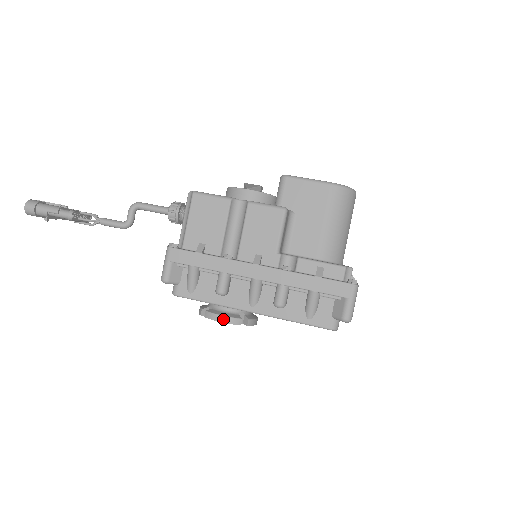
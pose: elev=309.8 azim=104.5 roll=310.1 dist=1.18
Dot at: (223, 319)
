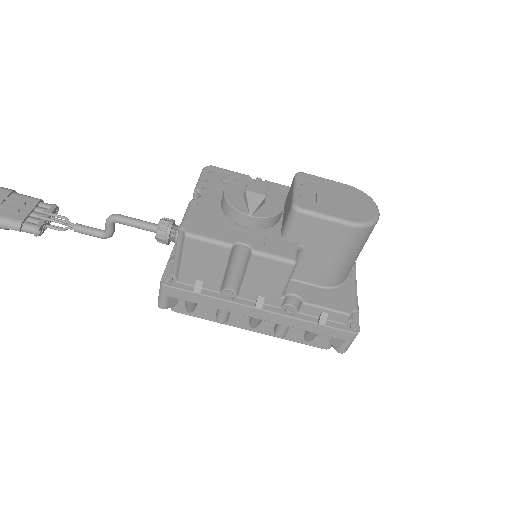
Dot at: occluded
